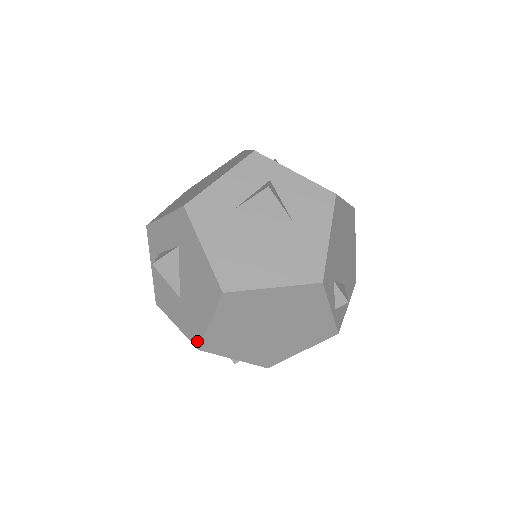
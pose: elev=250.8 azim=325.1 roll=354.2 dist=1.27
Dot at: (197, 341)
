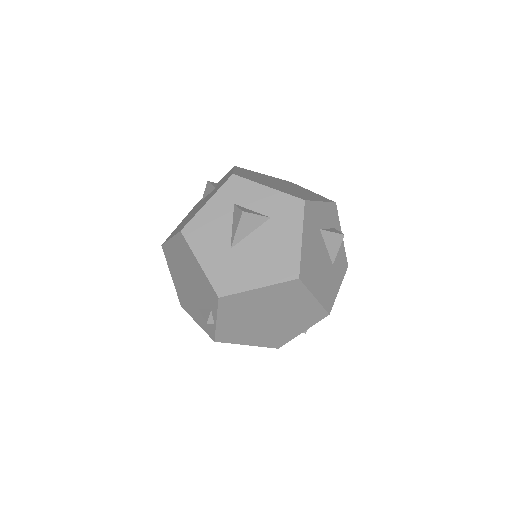
Dot at: (224, 291)
